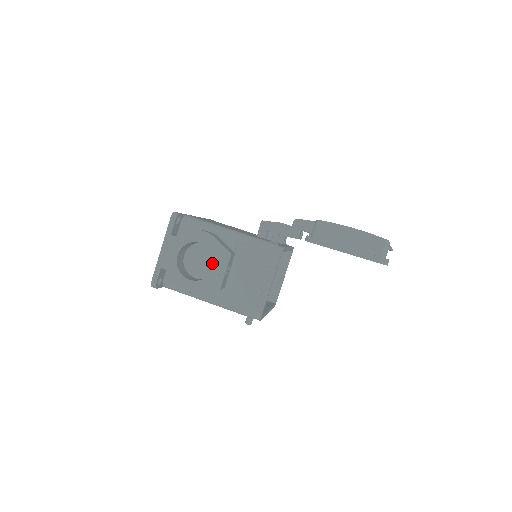
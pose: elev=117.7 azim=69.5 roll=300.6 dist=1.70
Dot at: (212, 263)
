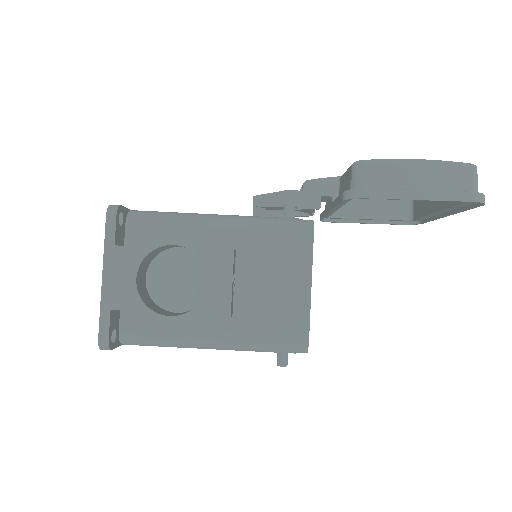
Dot at: (199, 278)
